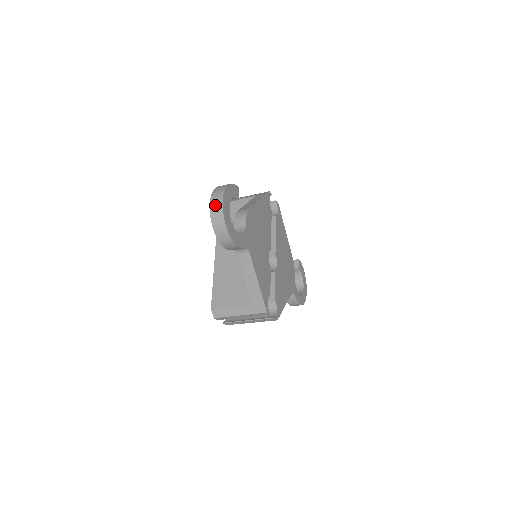
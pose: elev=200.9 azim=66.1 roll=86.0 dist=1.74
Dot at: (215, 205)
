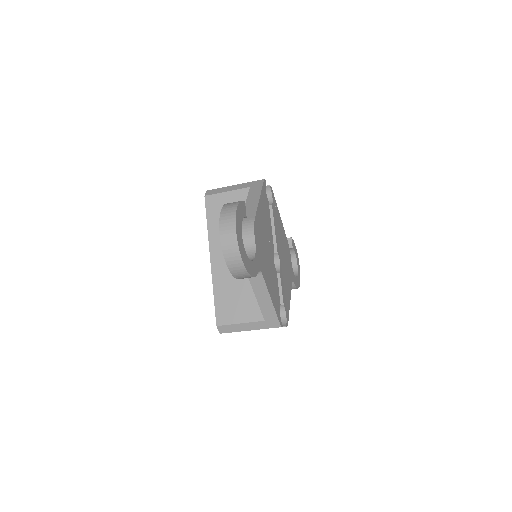
Dot at: (227, 239)
